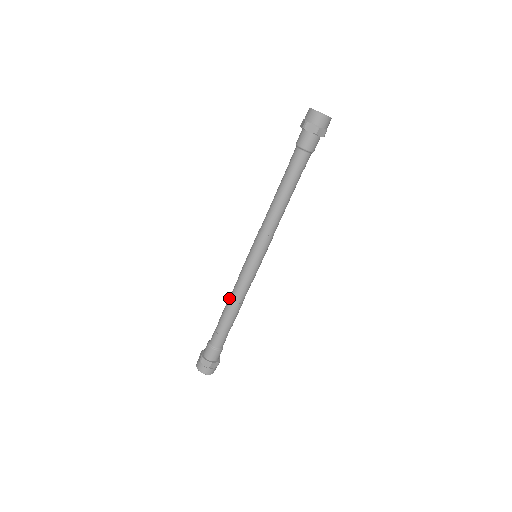
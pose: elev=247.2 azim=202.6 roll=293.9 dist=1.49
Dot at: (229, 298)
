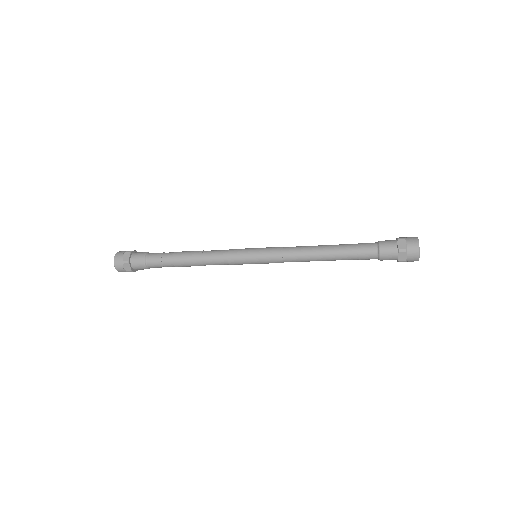
Dot at: (202, 264)
